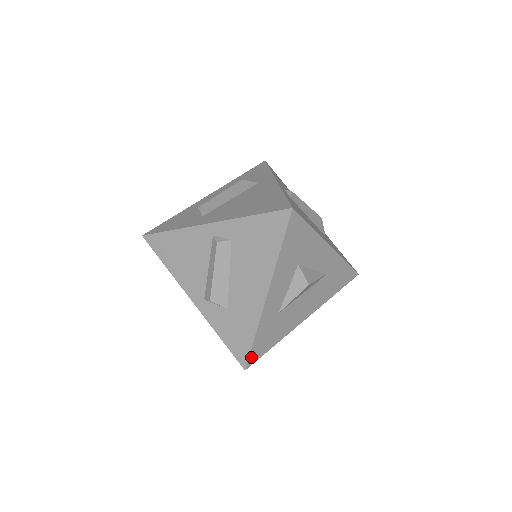
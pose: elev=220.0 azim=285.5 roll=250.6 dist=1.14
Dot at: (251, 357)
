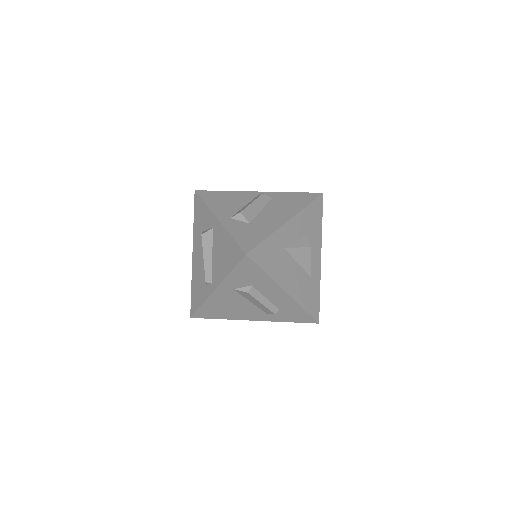
Dot at: (255, 251)
